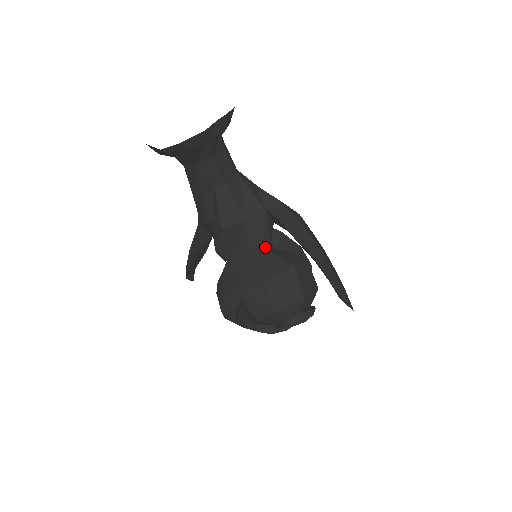
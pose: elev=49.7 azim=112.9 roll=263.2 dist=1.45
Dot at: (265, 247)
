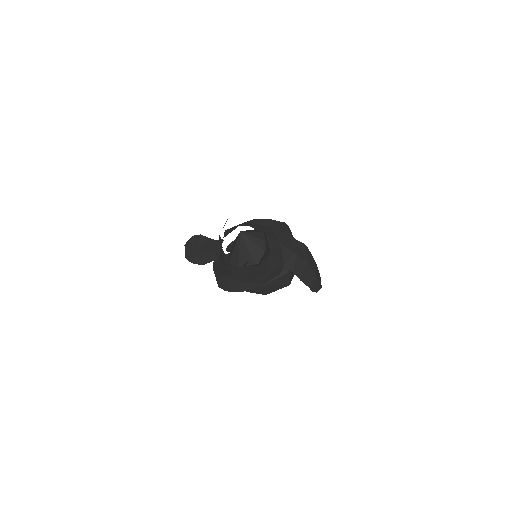
Dot at: occluded
